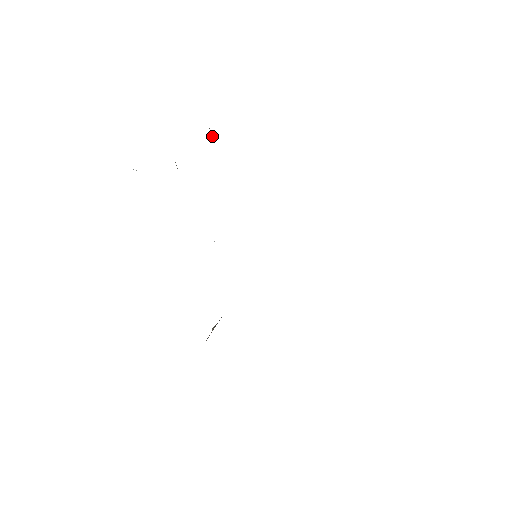
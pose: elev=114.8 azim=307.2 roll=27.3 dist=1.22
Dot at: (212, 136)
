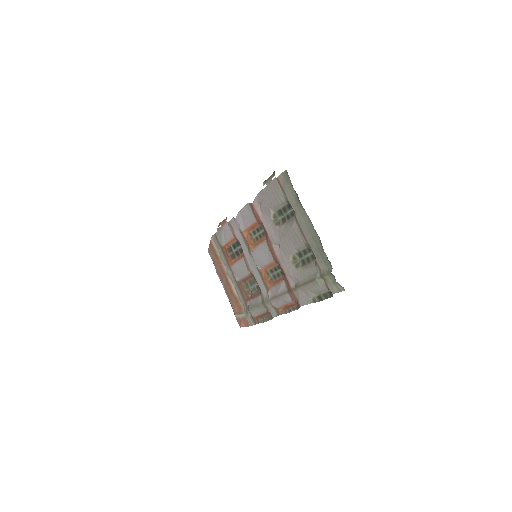
Dot at: (283, 206)
